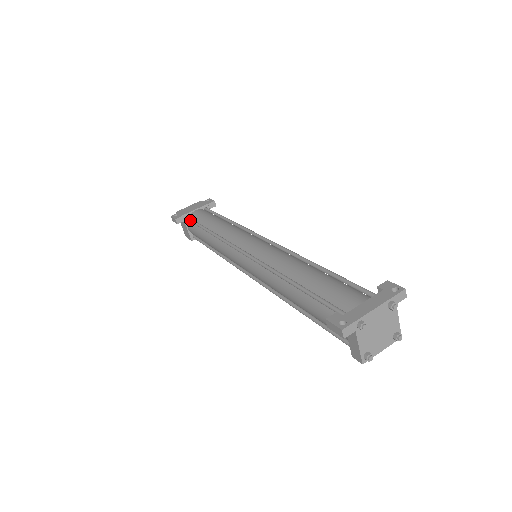
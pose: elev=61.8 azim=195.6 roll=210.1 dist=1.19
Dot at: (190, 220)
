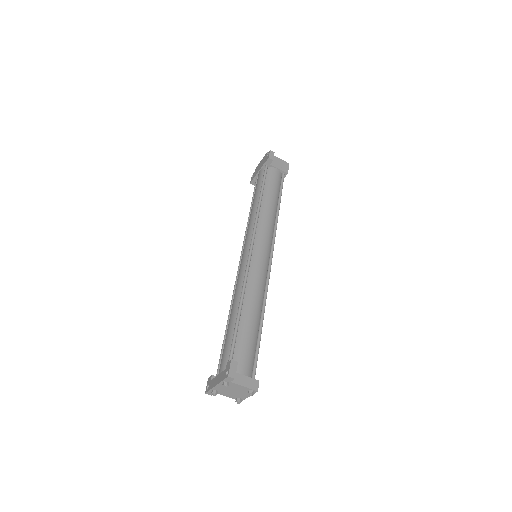
Dot at: occluded
